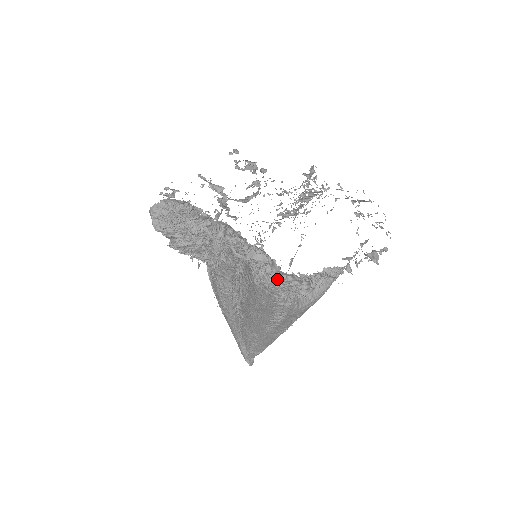
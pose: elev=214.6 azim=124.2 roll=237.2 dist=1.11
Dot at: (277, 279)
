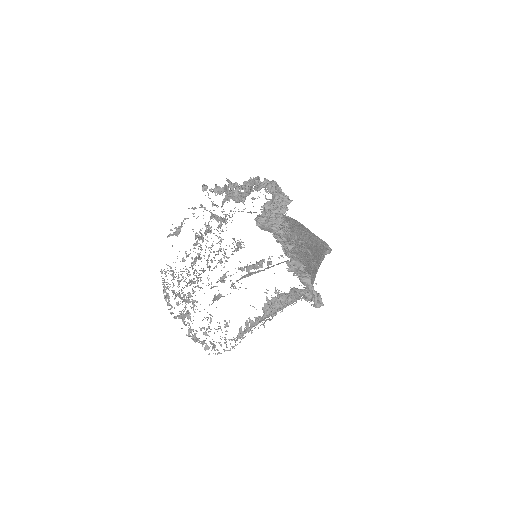
Dot at: (221, 344)
